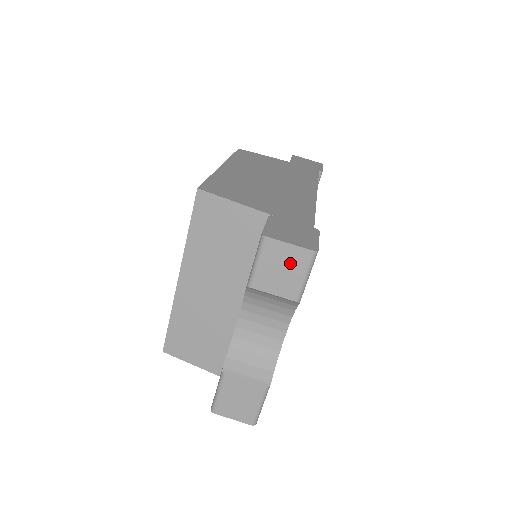
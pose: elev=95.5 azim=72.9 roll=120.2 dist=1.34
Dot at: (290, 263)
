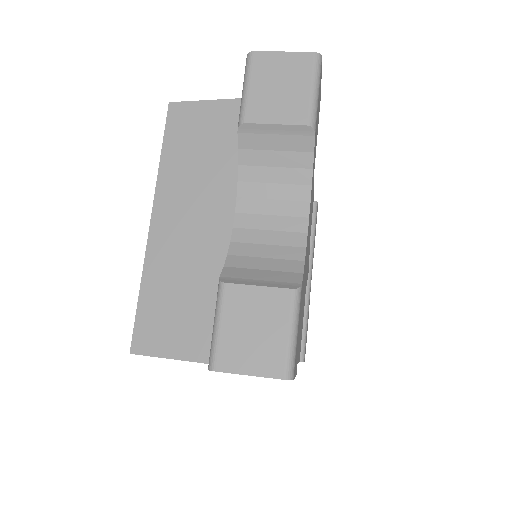
Dot at: (289, 75)
